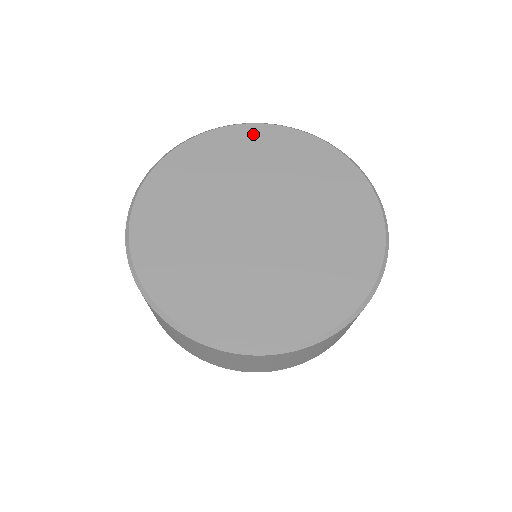
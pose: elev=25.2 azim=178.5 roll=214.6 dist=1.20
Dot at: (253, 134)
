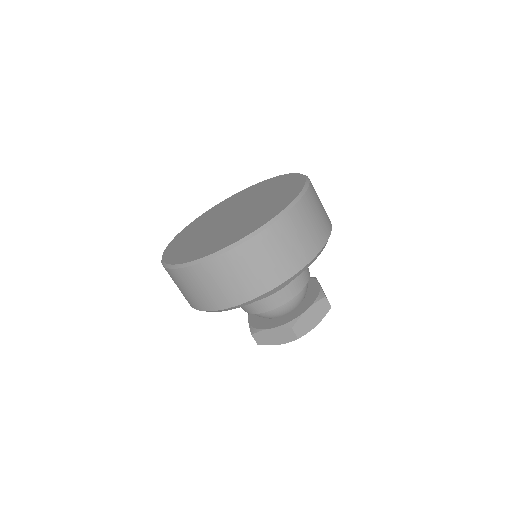
Dot at: (260, 185)
